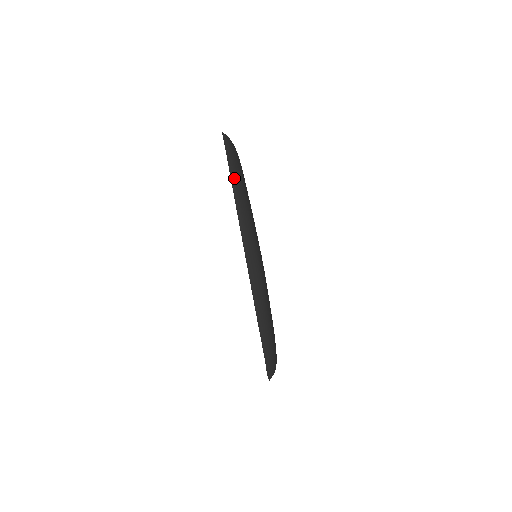
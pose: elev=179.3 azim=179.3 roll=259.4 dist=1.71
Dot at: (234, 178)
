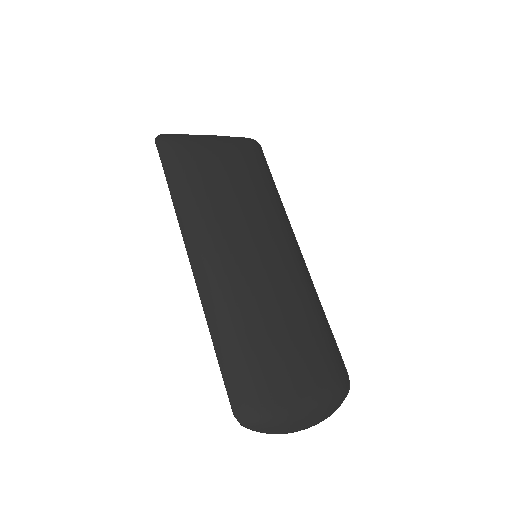
Dot at: (173, 178)
